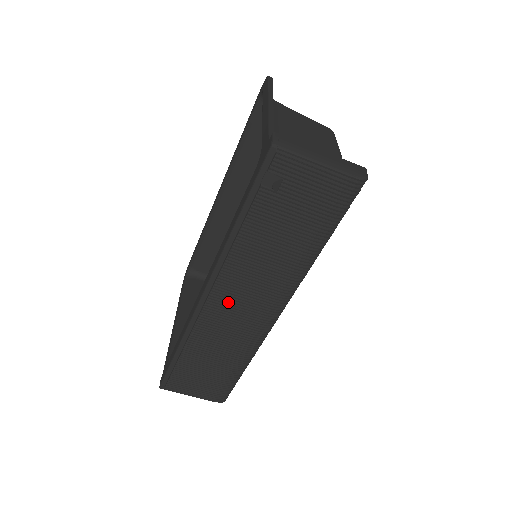
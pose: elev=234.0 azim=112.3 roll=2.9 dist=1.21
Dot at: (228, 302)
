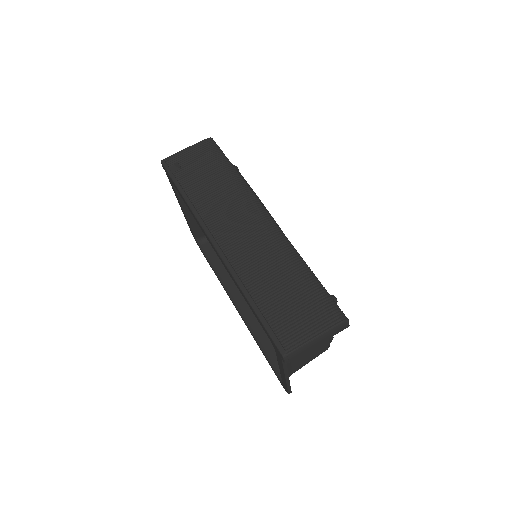
Dot at: (231, 235)
